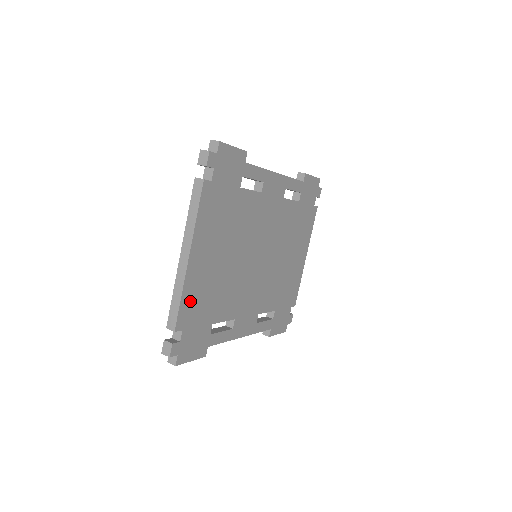
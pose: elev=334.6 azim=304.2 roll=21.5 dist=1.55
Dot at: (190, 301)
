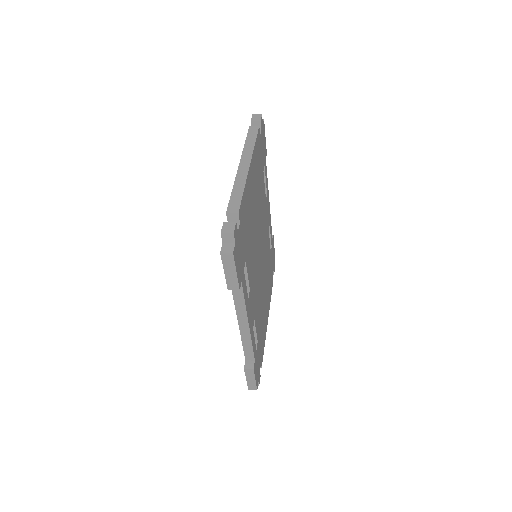
Dot at: (245, 205)
